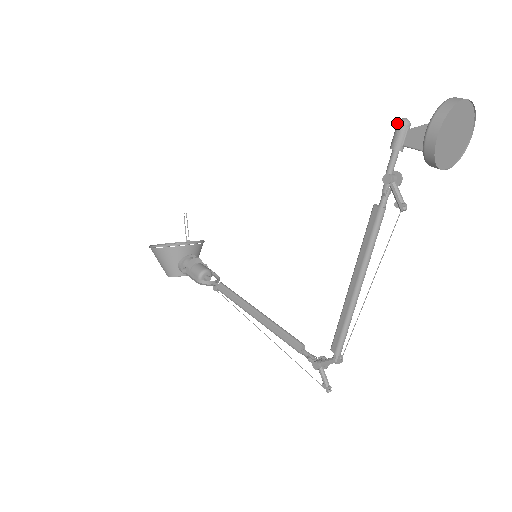
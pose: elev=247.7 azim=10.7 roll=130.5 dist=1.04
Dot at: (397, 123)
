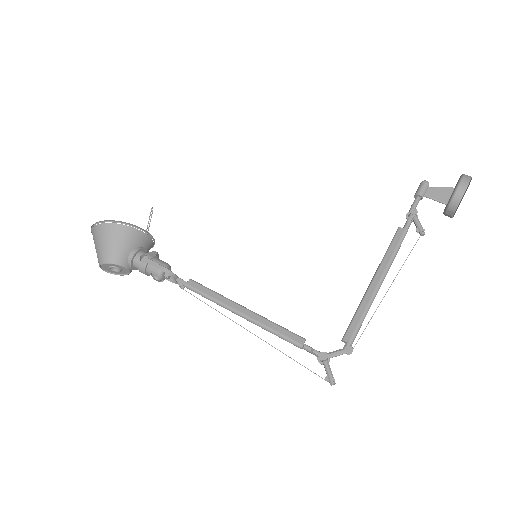
Dot at: (423, 181)
